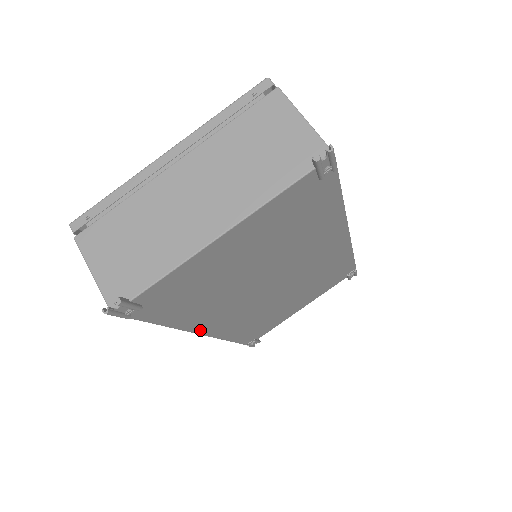
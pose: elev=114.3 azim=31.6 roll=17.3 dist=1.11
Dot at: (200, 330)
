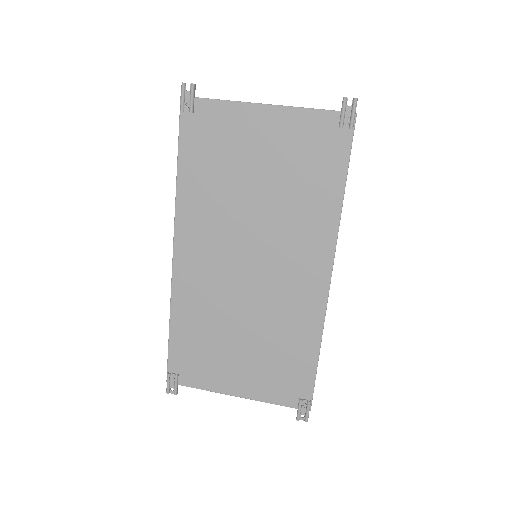
Dot at: (179, 234)
